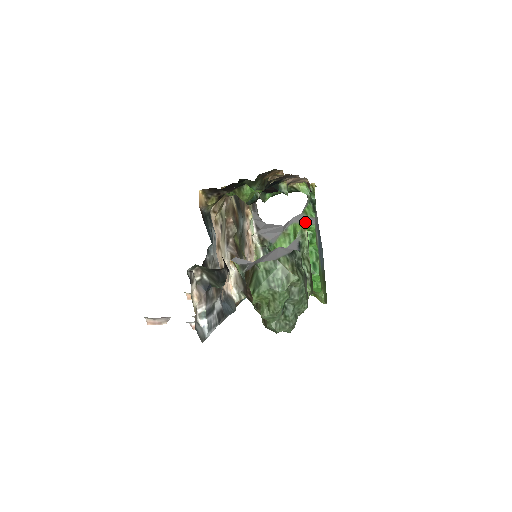
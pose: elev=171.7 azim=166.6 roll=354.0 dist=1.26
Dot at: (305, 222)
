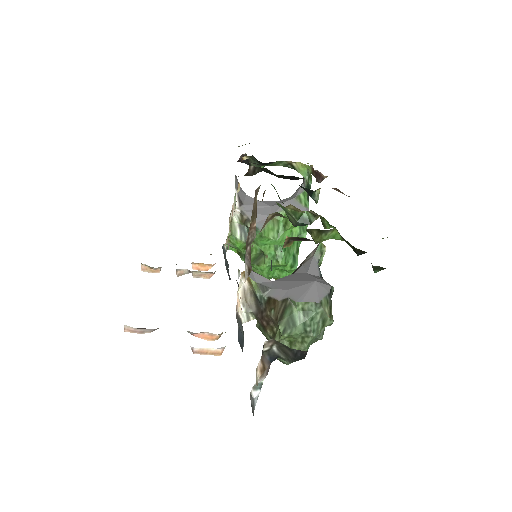
Dot at: occluded
